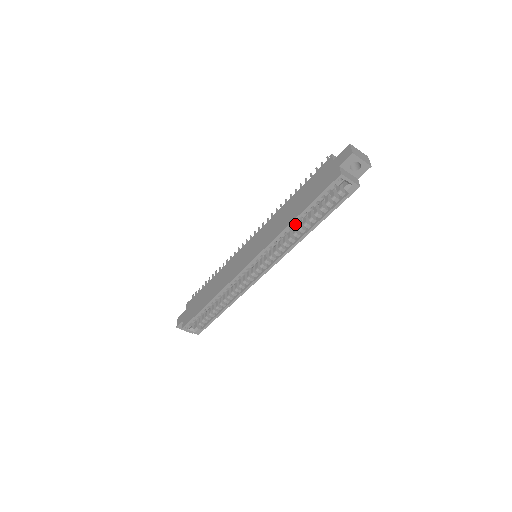
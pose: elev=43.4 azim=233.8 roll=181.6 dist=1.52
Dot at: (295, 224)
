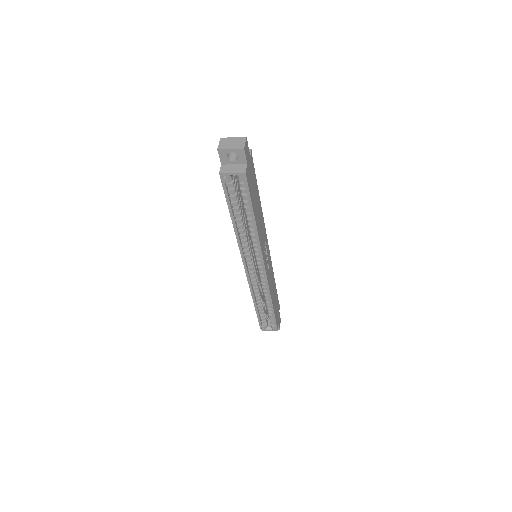
Dot at: (240, 225)
